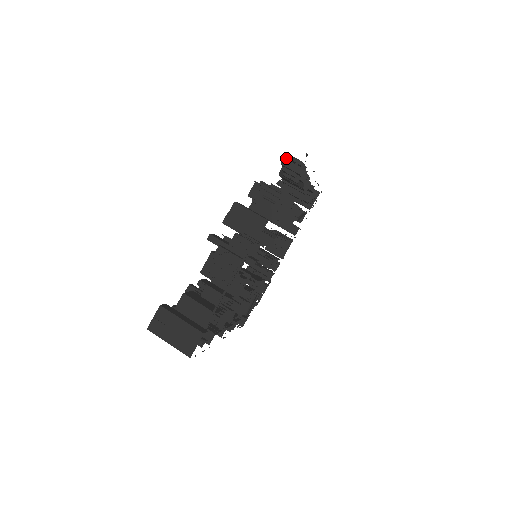
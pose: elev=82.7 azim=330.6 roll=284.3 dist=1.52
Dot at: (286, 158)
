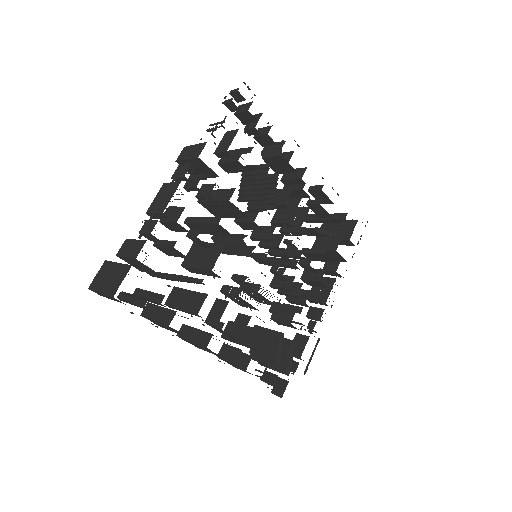
Dot at: (239, 108)
